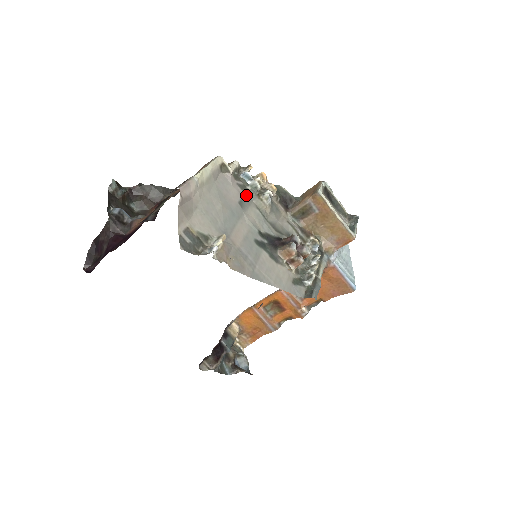
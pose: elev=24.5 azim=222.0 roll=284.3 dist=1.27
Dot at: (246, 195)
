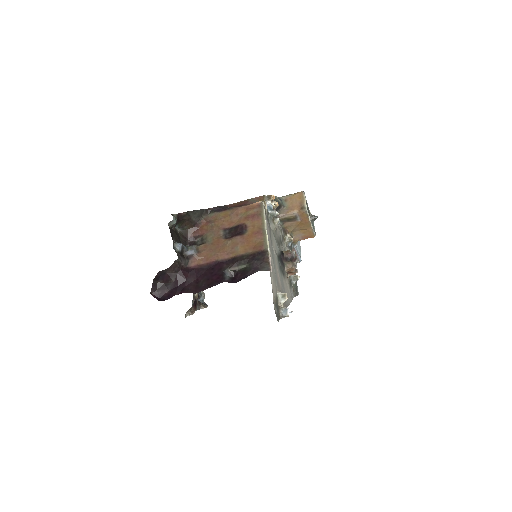
Dot at: (269, 225)
